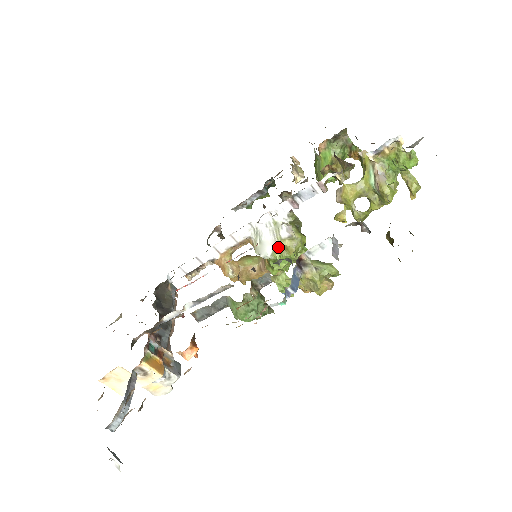
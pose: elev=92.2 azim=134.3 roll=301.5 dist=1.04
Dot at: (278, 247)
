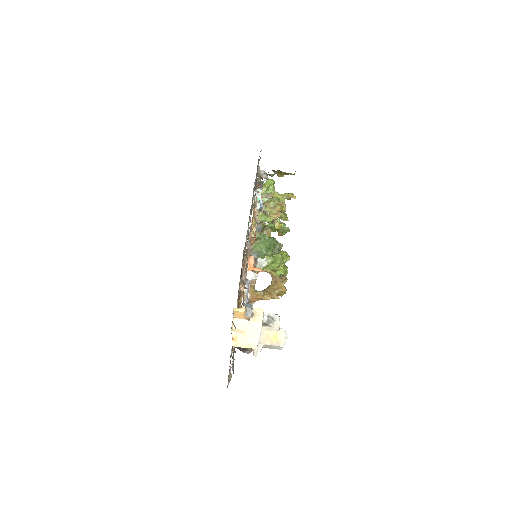
Dot at: occluded
